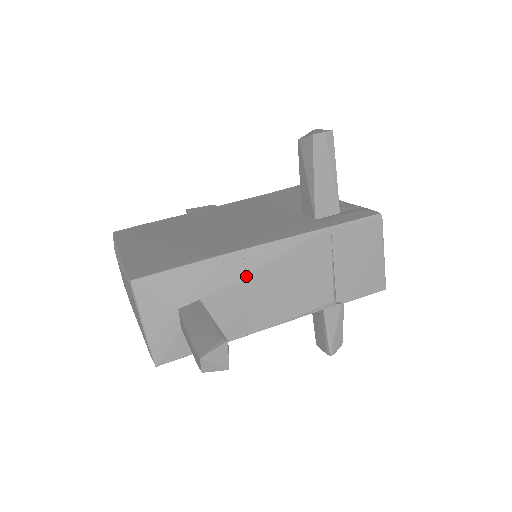
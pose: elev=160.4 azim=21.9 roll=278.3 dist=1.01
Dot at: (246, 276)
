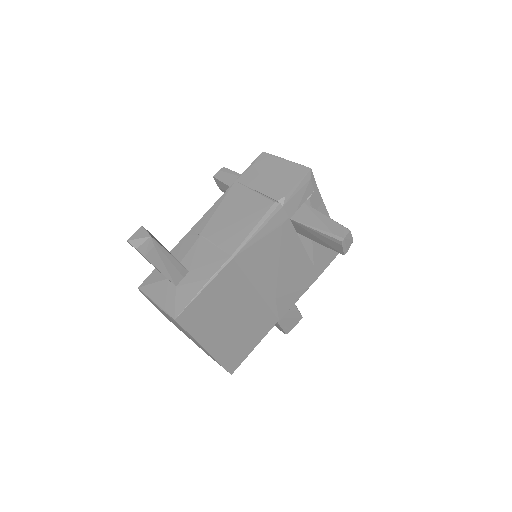
Dot at: (200, 236)
